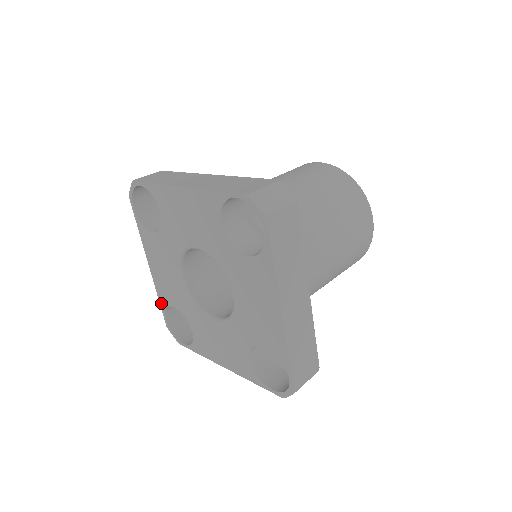
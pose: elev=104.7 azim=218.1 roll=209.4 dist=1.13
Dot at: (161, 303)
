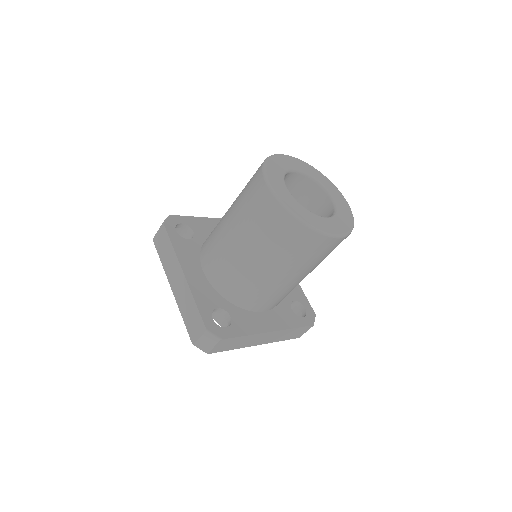
Dot at: occluded
